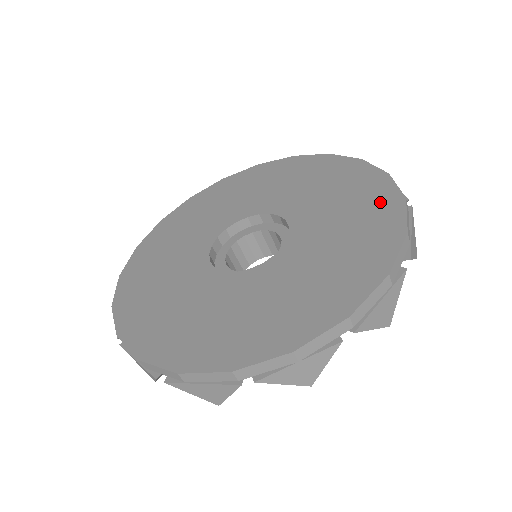
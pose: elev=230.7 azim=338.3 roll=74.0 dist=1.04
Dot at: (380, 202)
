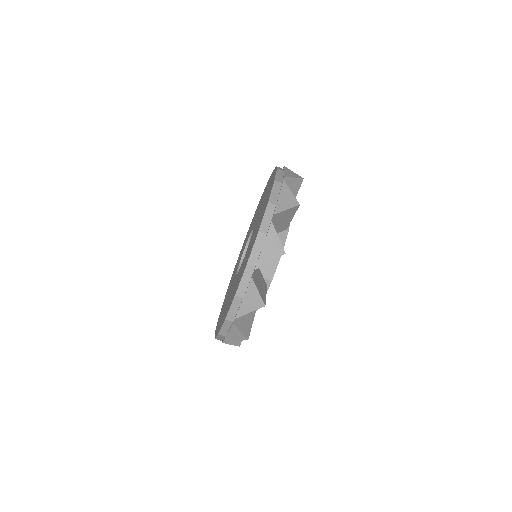
Dot at: occluded
